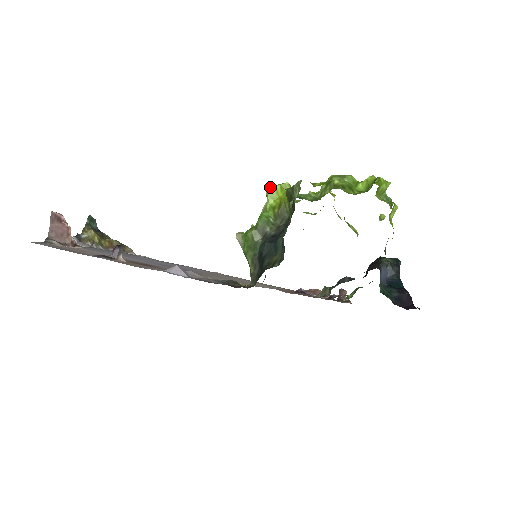
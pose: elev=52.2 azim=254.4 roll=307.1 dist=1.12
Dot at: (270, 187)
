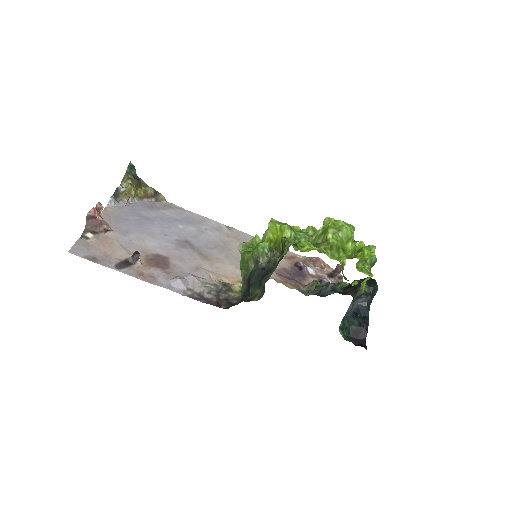
Dot at: (272, 223)
